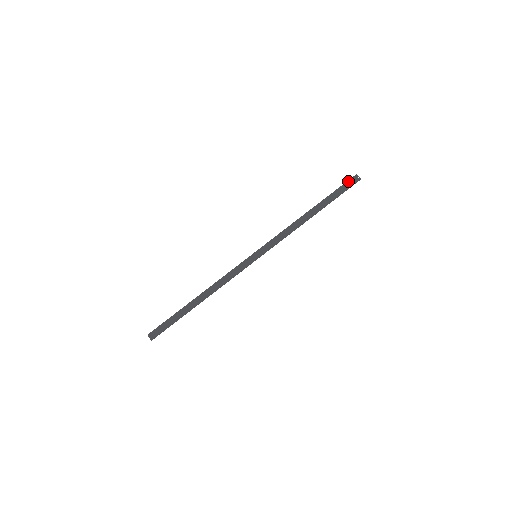
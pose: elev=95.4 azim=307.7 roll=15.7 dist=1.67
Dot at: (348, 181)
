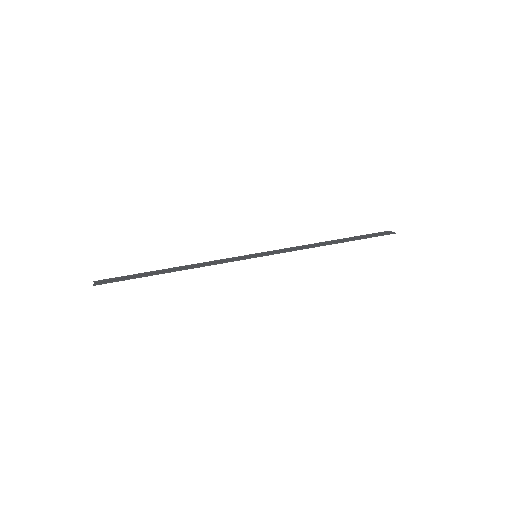
Dot at: (381, 233)
